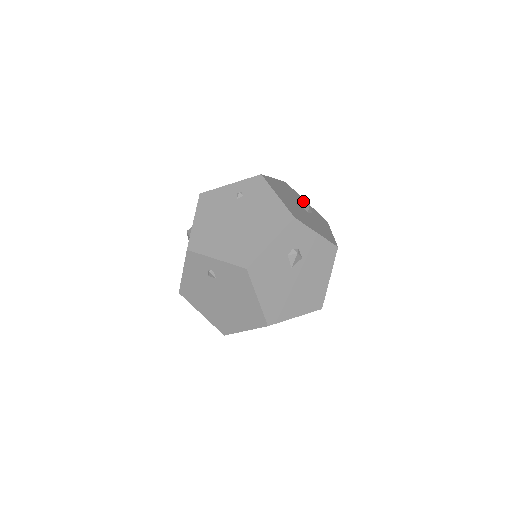
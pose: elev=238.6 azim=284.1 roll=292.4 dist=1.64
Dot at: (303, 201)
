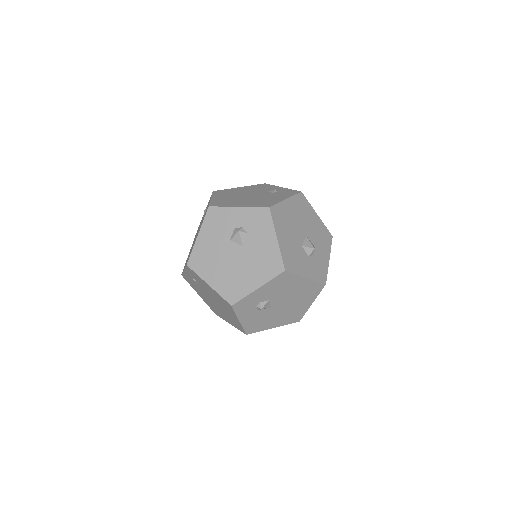
Dot at: (234, 218)
